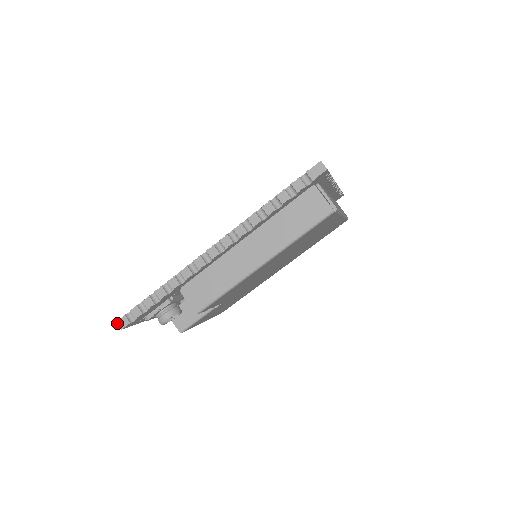
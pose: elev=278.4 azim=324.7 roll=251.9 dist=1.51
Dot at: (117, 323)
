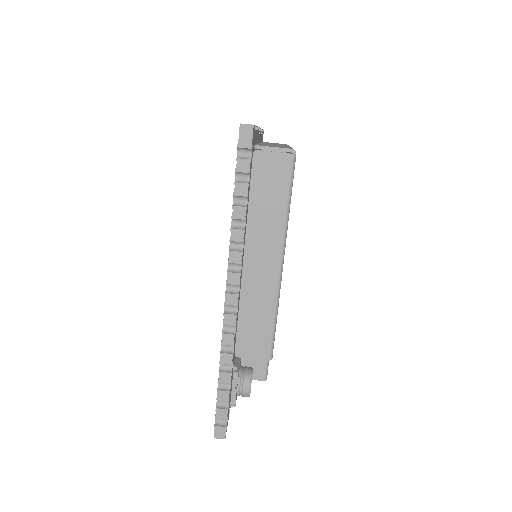
Dot at: occluded
